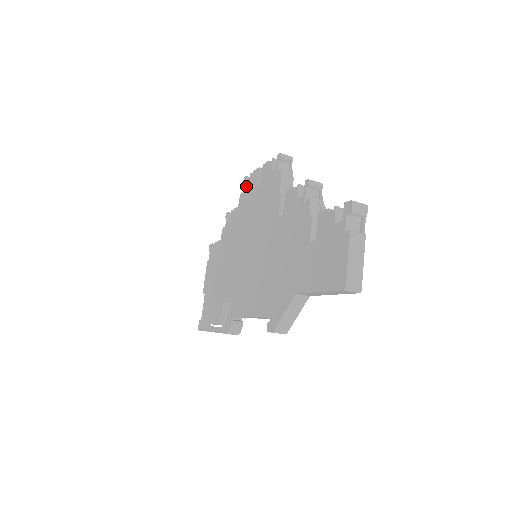
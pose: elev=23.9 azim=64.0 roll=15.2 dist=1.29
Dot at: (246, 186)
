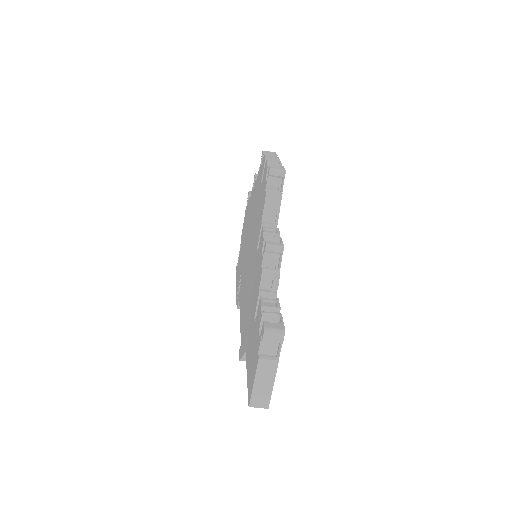
Dot at: (260, 165)
